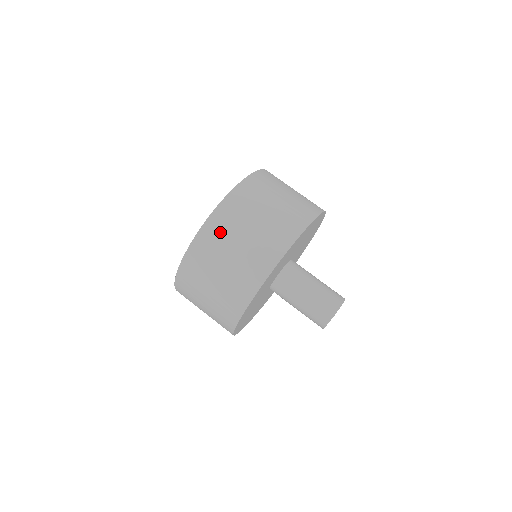
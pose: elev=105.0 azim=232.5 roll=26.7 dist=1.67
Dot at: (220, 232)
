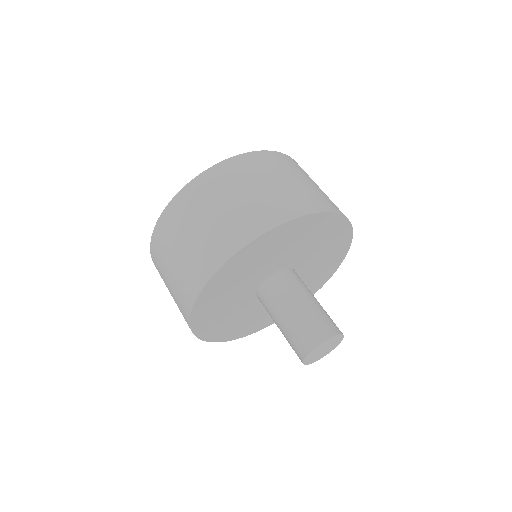
Dot at: (283, 163)
